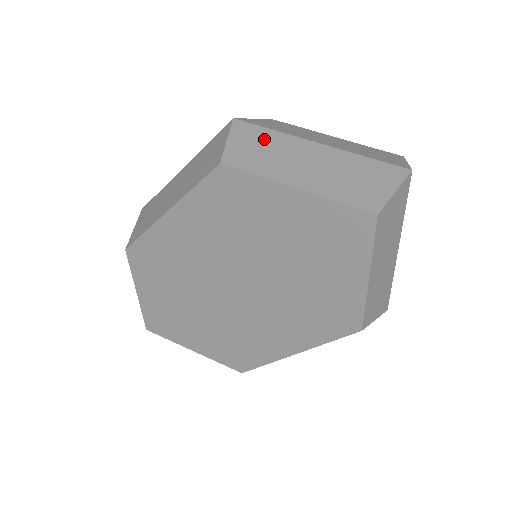
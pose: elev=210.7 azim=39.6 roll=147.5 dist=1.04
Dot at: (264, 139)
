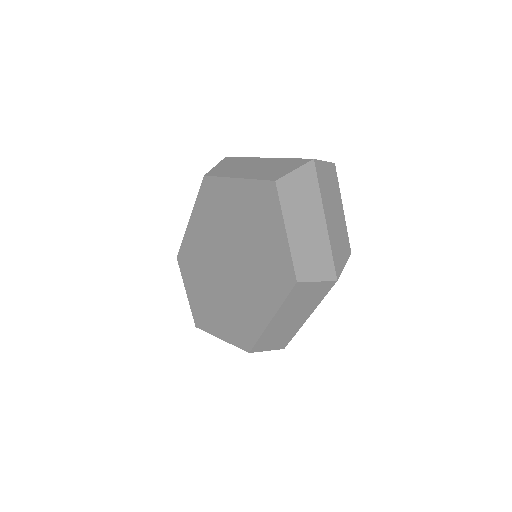
Dot at: (236, 162)
